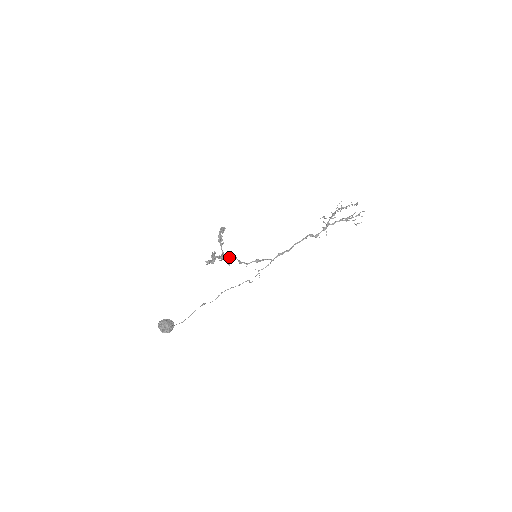
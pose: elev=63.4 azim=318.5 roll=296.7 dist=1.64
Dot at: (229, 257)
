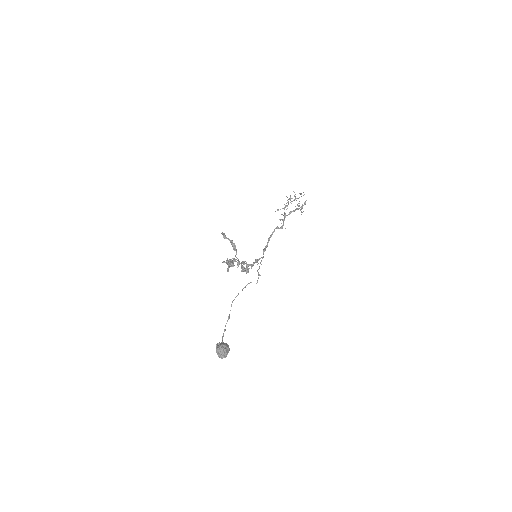
Dot at: (228, 263)
